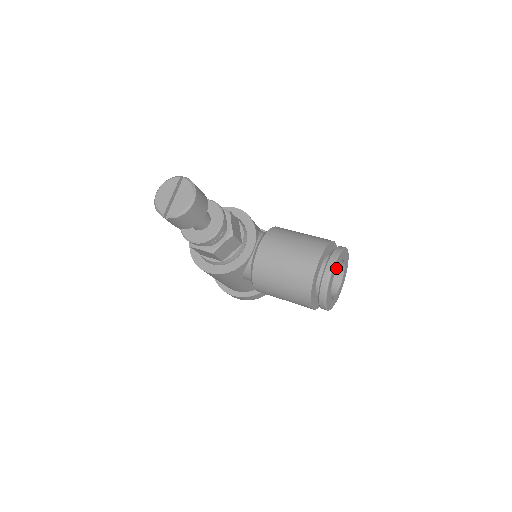
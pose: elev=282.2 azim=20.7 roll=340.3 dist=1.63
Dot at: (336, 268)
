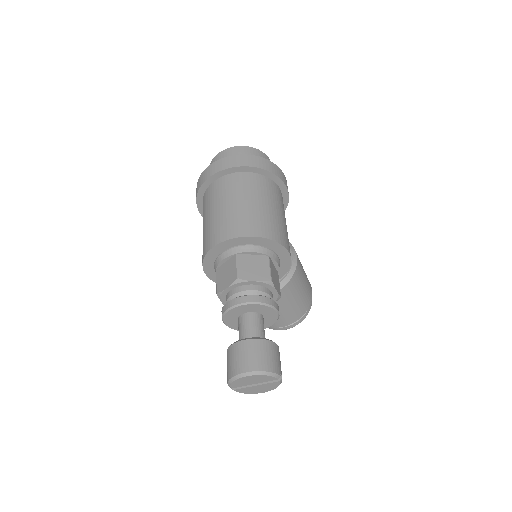
Dot at: occluded
